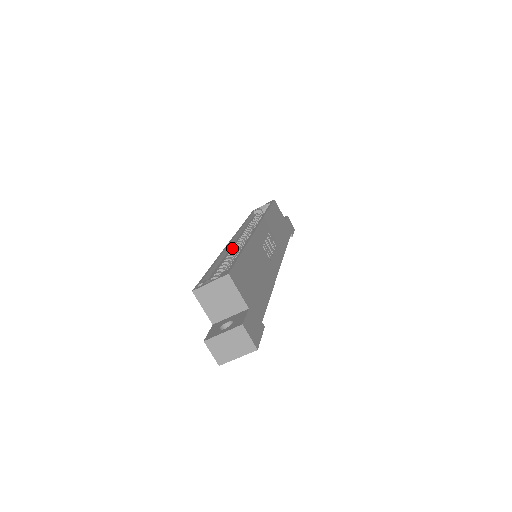
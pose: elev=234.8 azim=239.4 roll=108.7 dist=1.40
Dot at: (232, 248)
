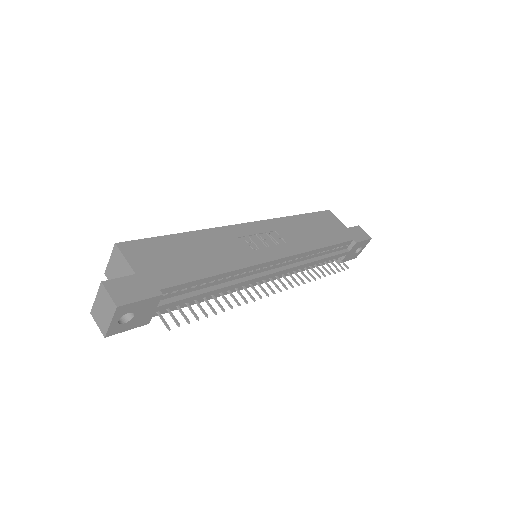
Dot at: occluded
